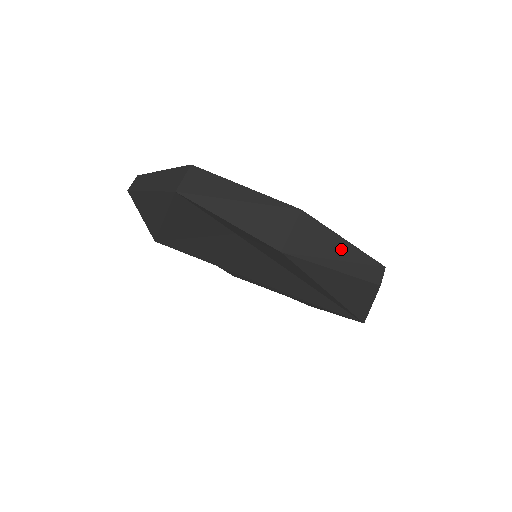
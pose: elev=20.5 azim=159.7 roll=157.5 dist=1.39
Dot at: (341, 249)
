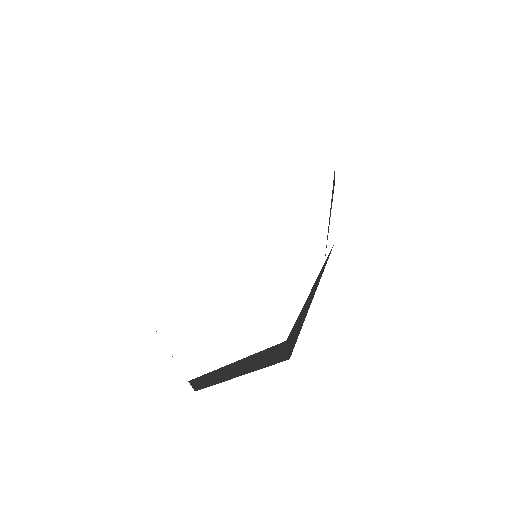
Dot at: occluded
